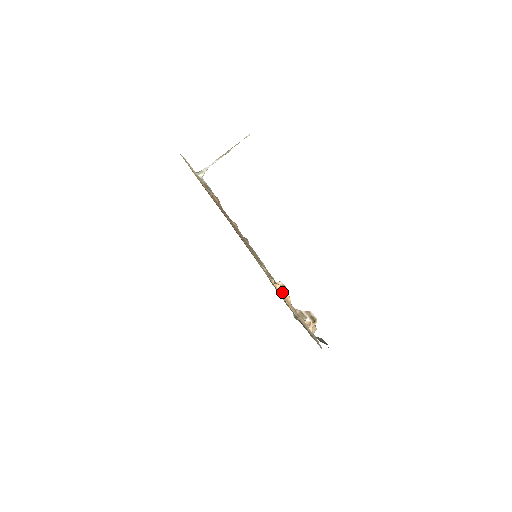
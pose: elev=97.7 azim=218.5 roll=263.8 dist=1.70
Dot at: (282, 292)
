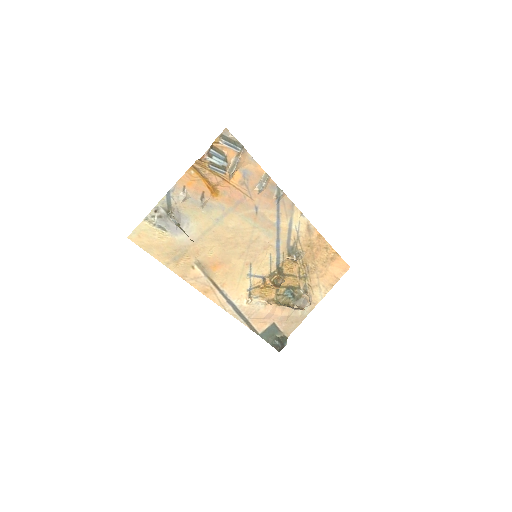
Dot at: (274, 288)
